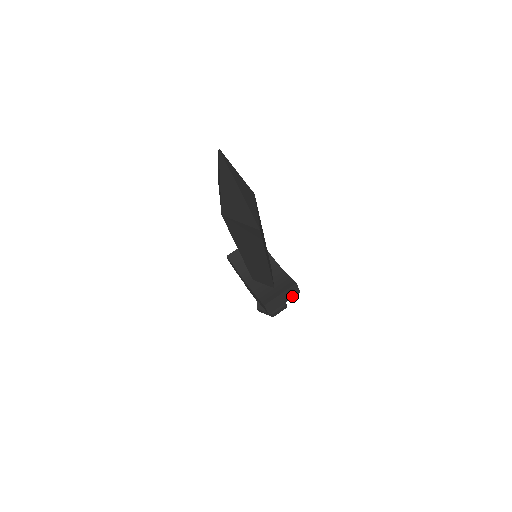
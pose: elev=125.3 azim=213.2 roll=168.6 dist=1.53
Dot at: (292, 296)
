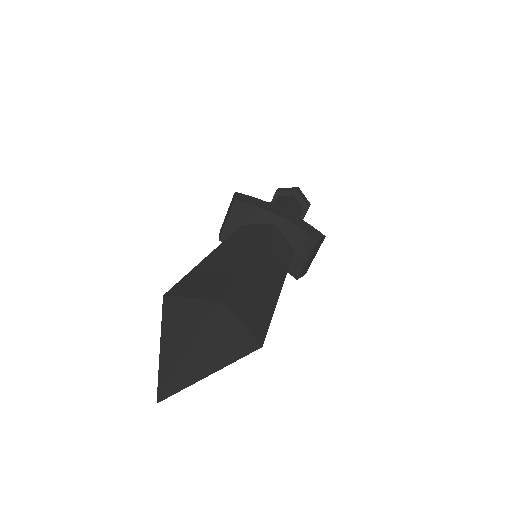
Dot at: (319, 247)
